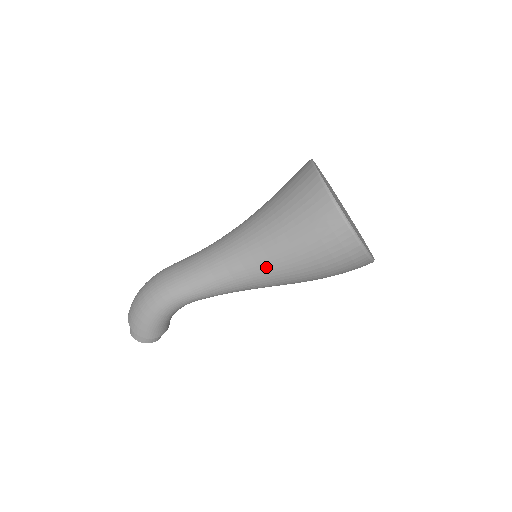
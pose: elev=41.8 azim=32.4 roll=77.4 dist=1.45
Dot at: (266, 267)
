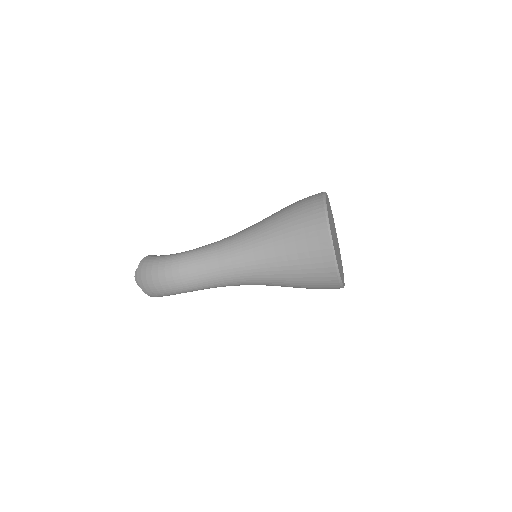
Dot at: (270, 285)
